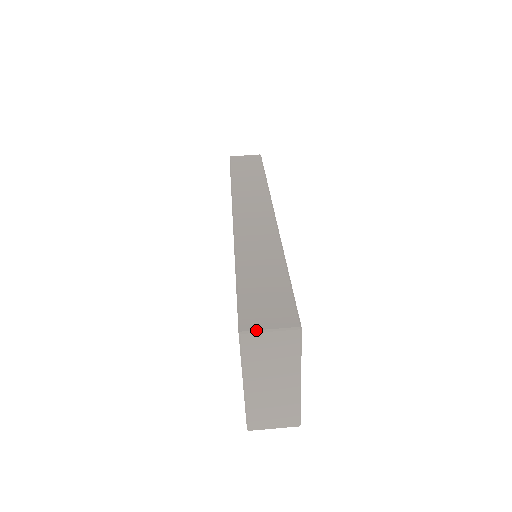
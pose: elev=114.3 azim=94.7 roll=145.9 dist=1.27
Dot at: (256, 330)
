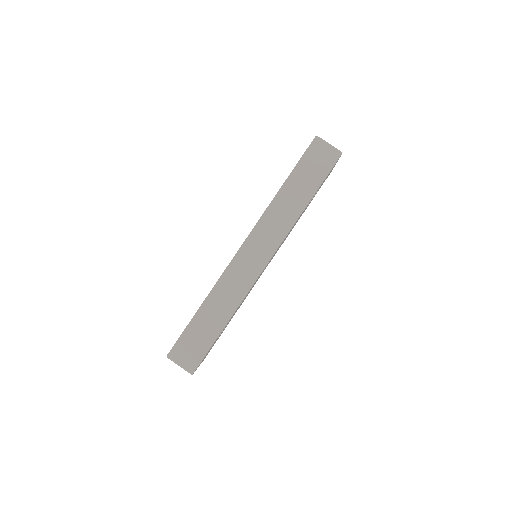
Dot at: (174, 361)
